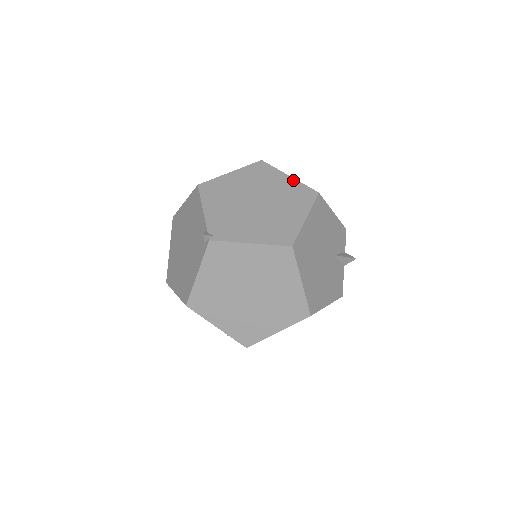
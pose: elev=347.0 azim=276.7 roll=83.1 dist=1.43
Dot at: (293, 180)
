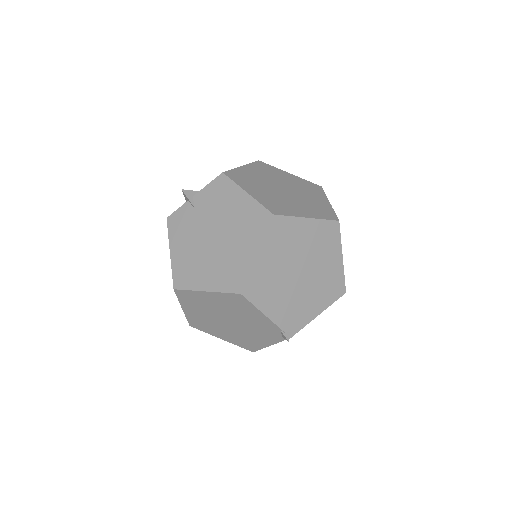
Dot at: (314, 221)
